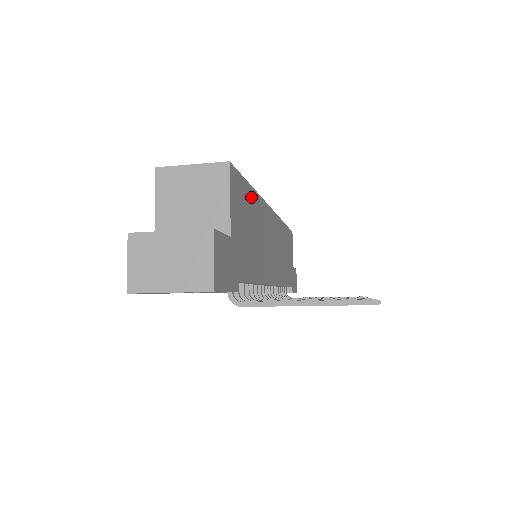
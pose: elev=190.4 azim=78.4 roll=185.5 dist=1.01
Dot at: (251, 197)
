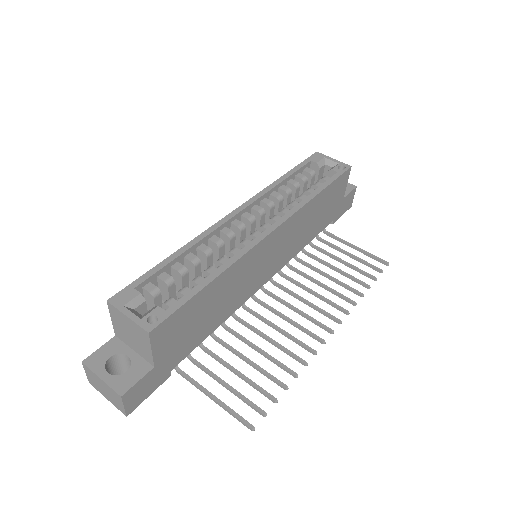
Dot at: (205, 294)
